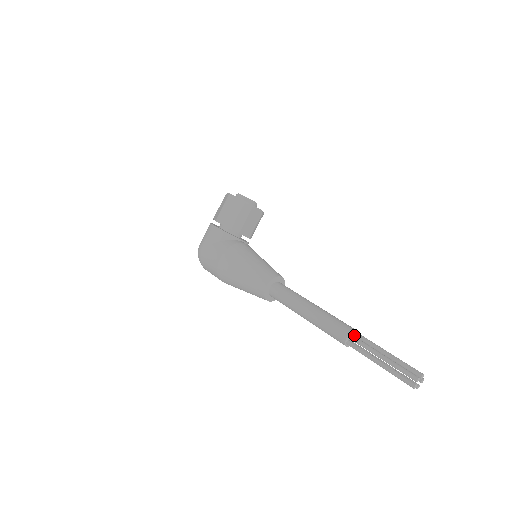
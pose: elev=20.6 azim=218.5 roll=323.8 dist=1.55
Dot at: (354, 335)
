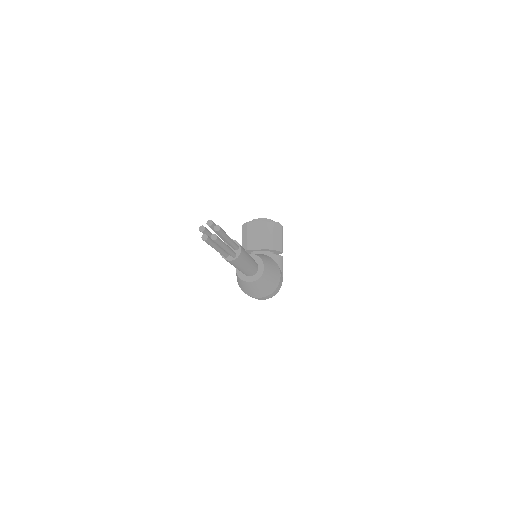
Dot at: (227, 244)
